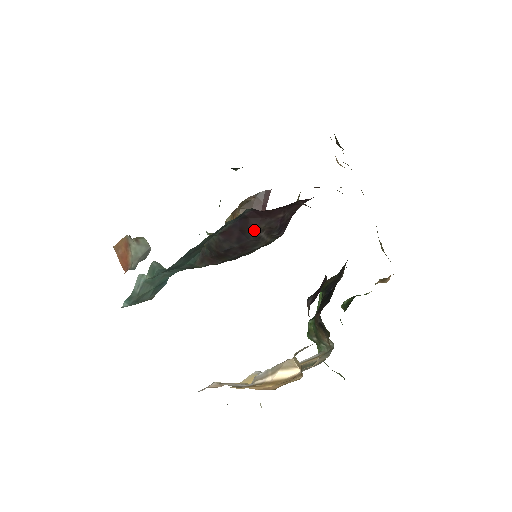
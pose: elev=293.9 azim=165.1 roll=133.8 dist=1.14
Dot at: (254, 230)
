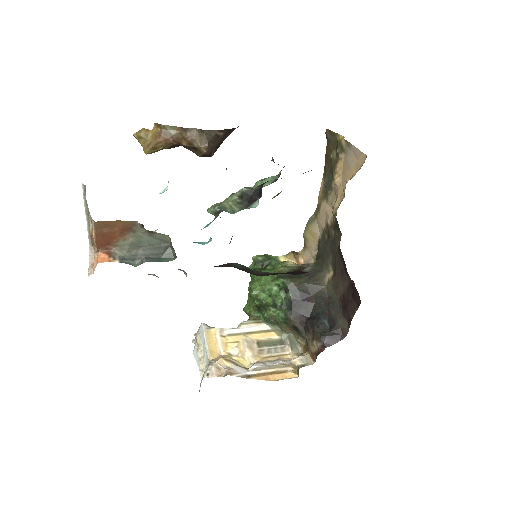
Dot at: occluded
